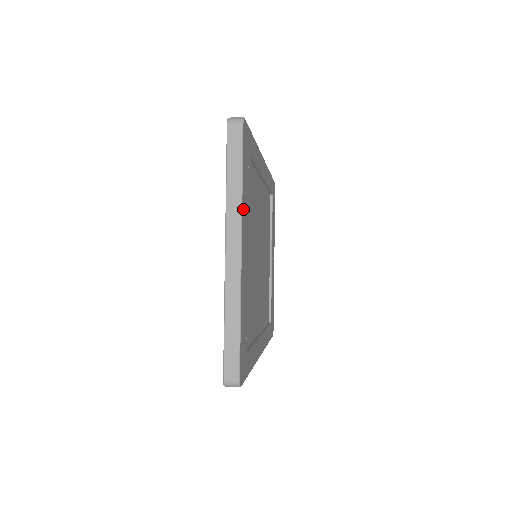
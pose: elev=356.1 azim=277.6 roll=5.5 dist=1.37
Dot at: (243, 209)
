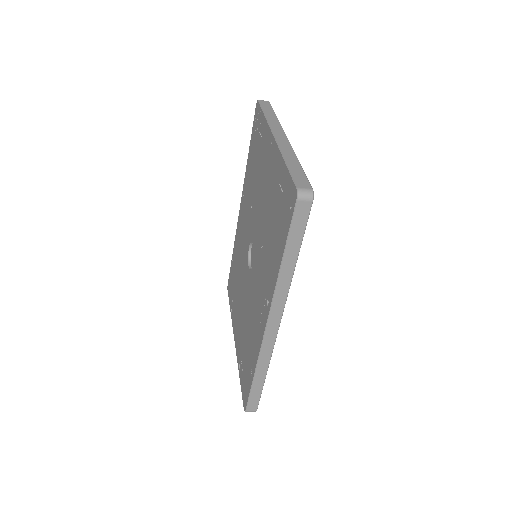
Dot at: occluded
